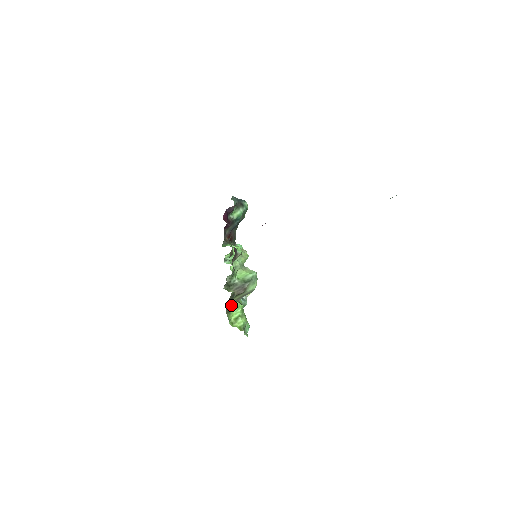
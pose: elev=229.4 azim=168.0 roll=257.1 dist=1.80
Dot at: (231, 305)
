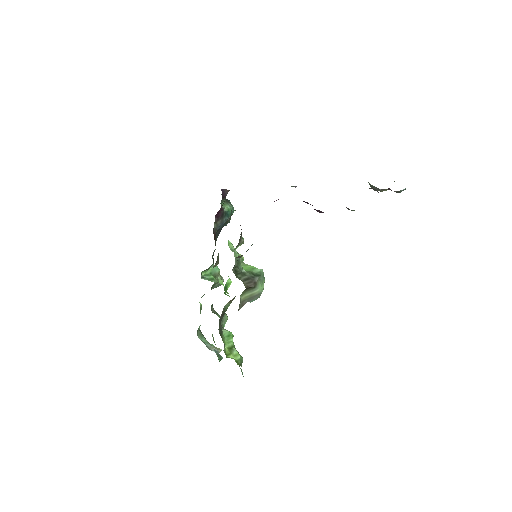
Dot at: (221, 329)
